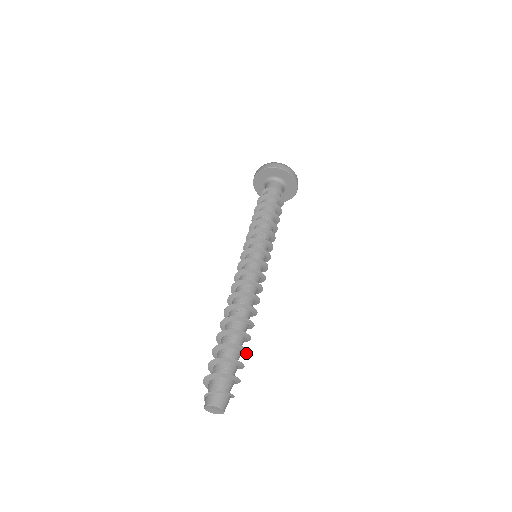
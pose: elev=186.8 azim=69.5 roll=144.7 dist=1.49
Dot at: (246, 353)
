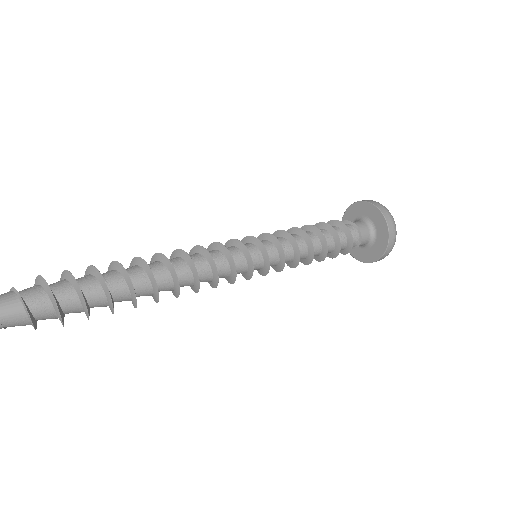
Dot at: (113, 309)
